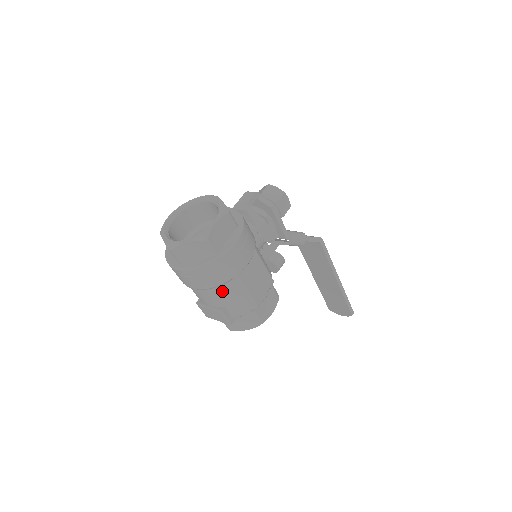
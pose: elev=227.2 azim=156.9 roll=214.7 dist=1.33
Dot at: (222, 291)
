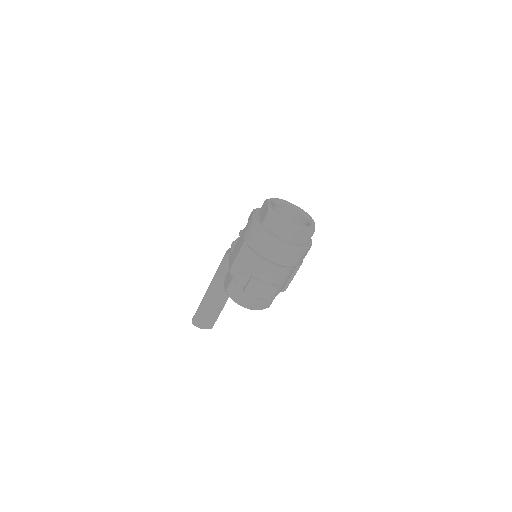
Dot at: (289, 272)
